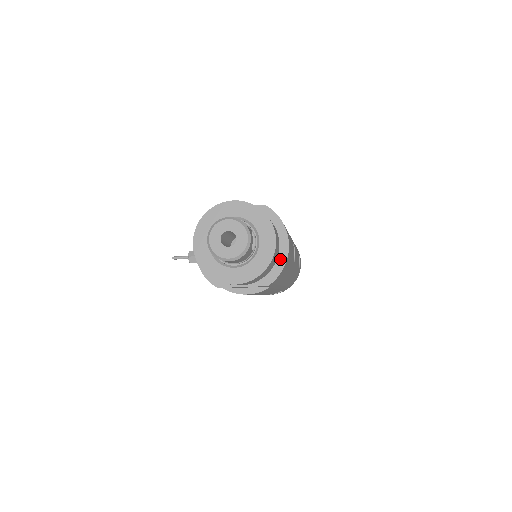
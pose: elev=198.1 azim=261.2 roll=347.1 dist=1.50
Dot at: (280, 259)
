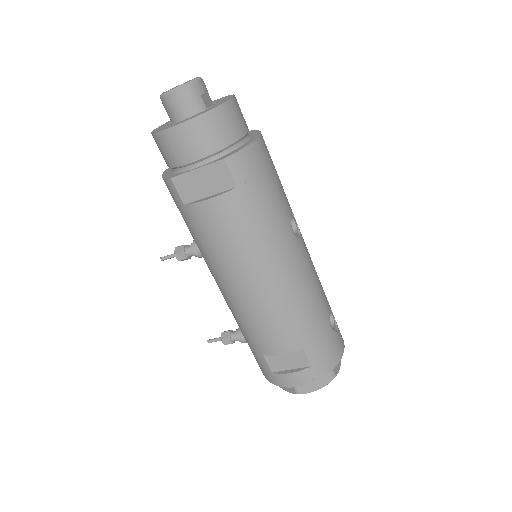
Dot at: (246, 143)
